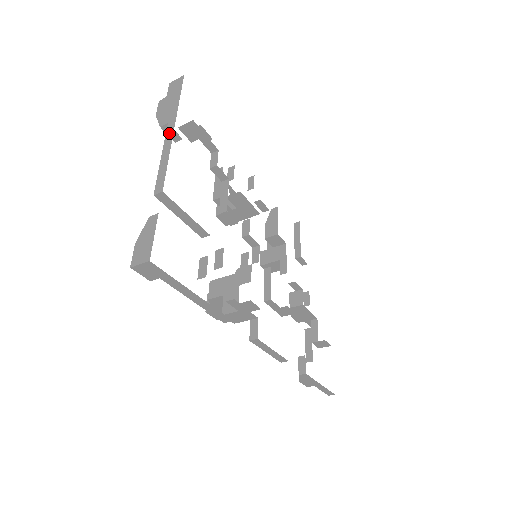
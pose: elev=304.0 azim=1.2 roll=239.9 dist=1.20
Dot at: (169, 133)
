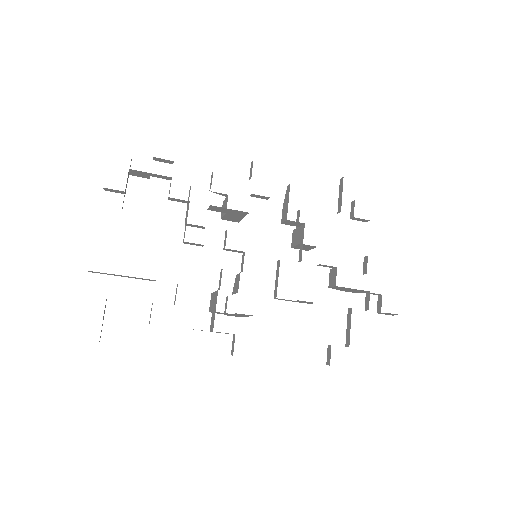
Dot at: occluded
